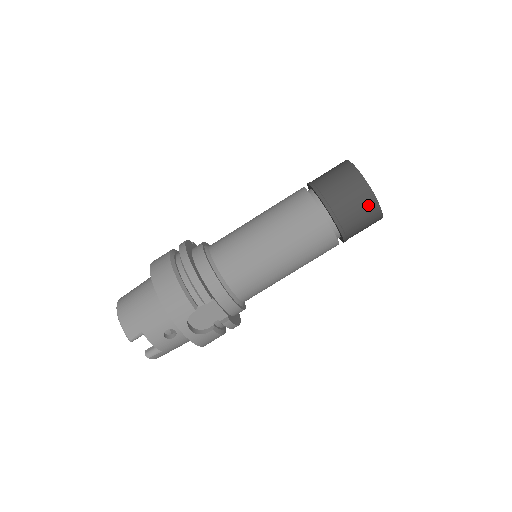
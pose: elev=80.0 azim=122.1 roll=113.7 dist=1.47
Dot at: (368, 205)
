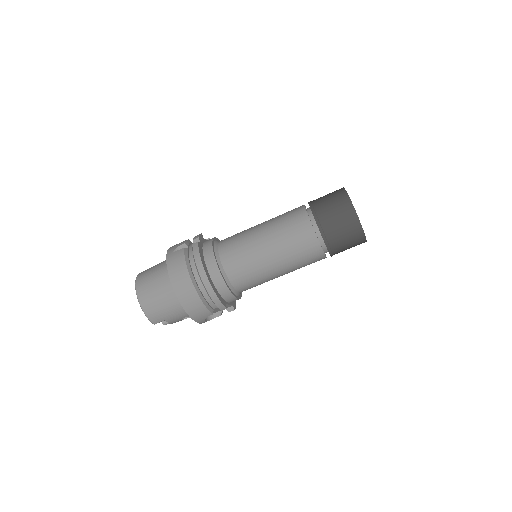
Dot at: (358, 243)
